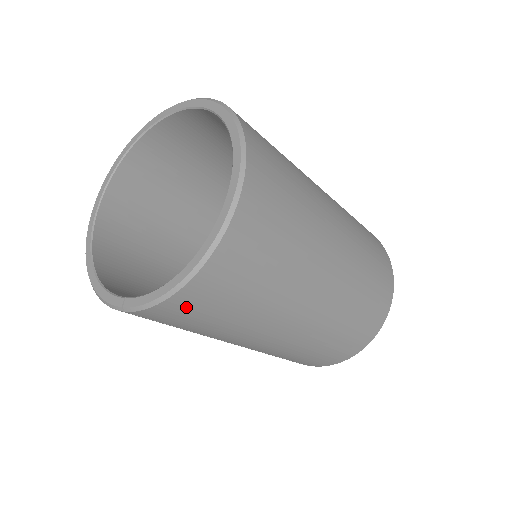
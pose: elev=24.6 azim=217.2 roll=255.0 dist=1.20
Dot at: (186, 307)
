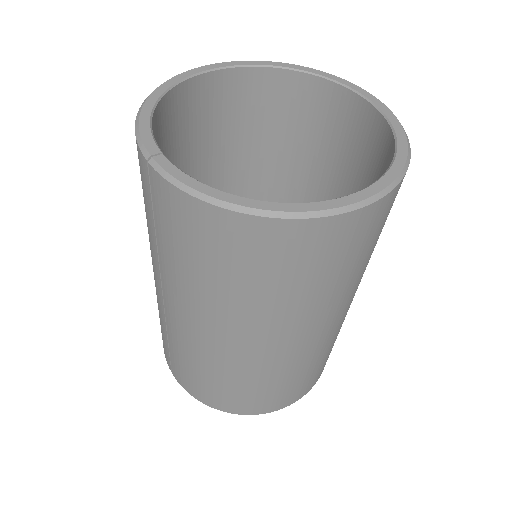
Dot at: (199, 225)
